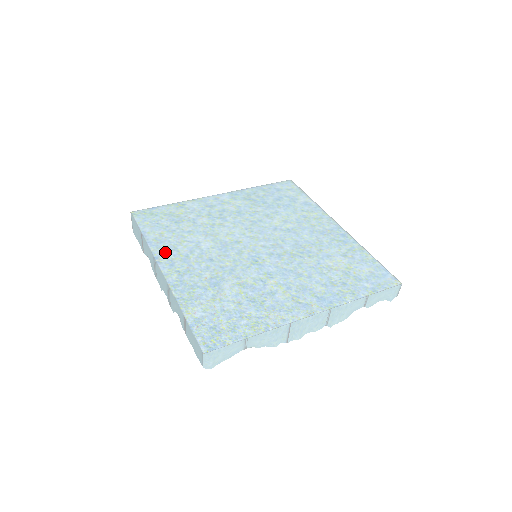
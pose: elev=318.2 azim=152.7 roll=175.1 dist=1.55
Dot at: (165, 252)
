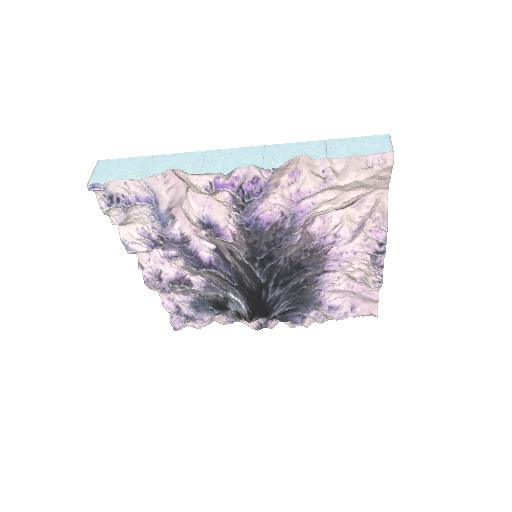
Dot at: occluded
